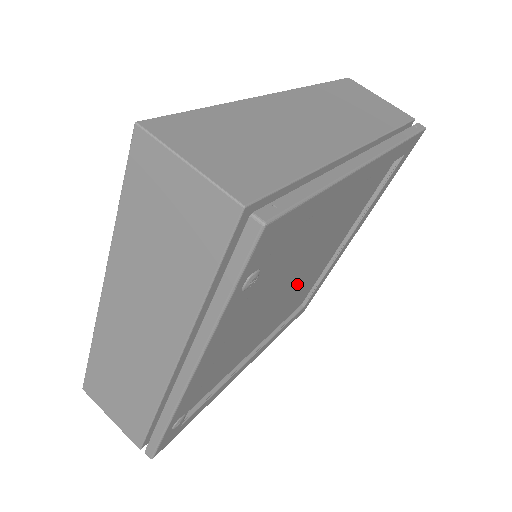
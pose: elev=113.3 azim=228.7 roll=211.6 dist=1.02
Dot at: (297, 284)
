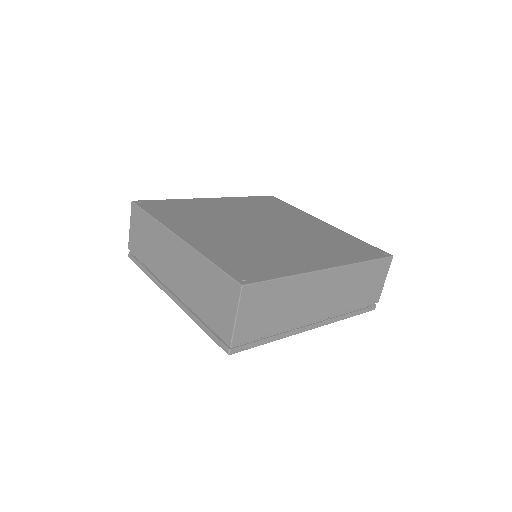
Dot at: occluded
